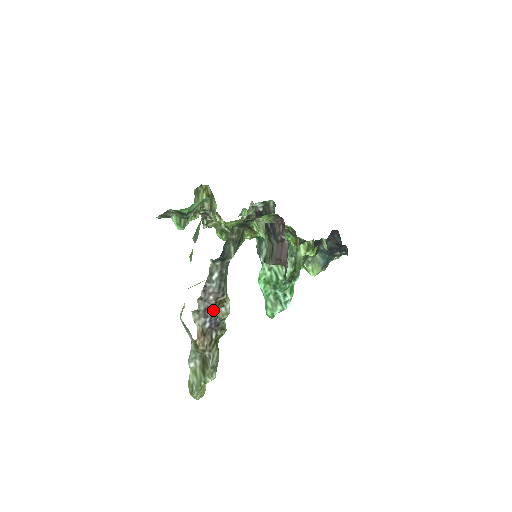
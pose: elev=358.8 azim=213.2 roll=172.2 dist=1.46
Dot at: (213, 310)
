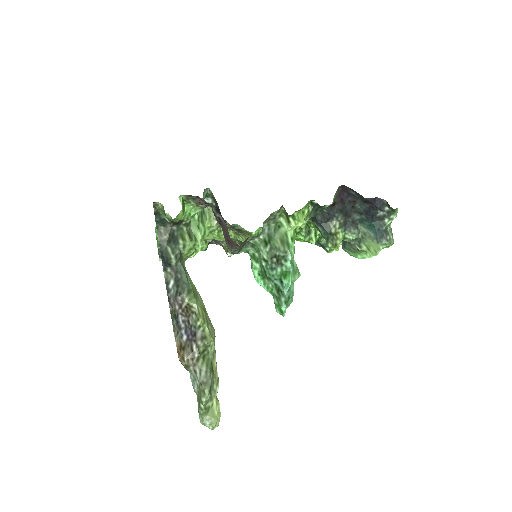
Dot at: (185, 320)
